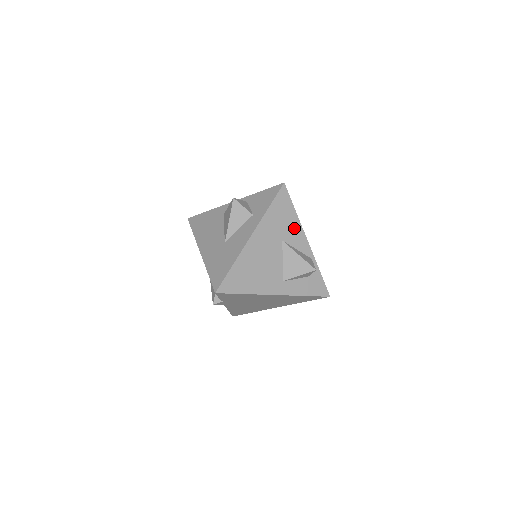
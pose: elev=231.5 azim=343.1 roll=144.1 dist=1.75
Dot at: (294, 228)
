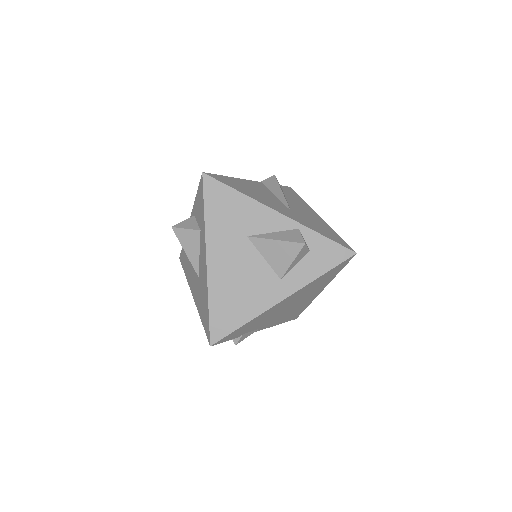
Dot at: (251, 212)
